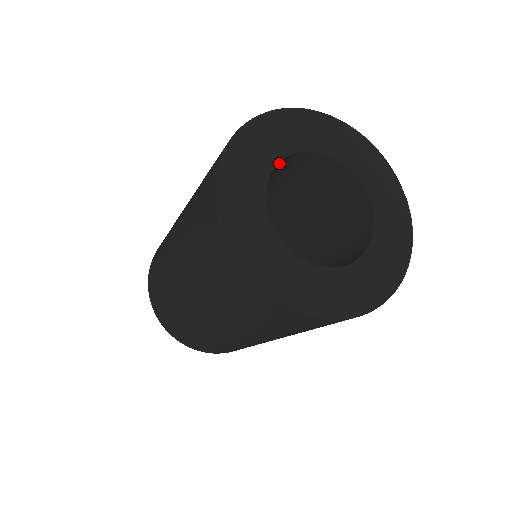
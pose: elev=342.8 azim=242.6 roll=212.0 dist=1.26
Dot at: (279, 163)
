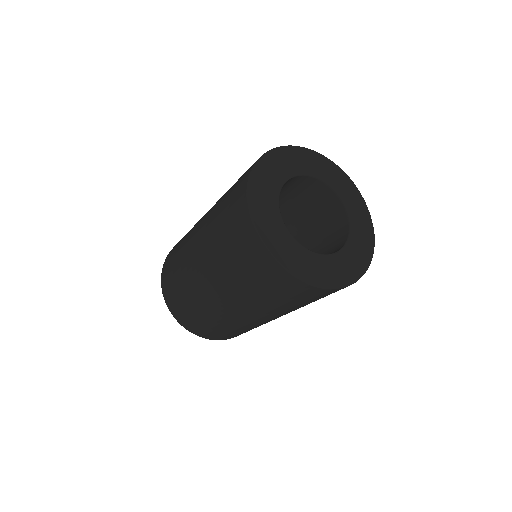
Dot at: (292, 179)
